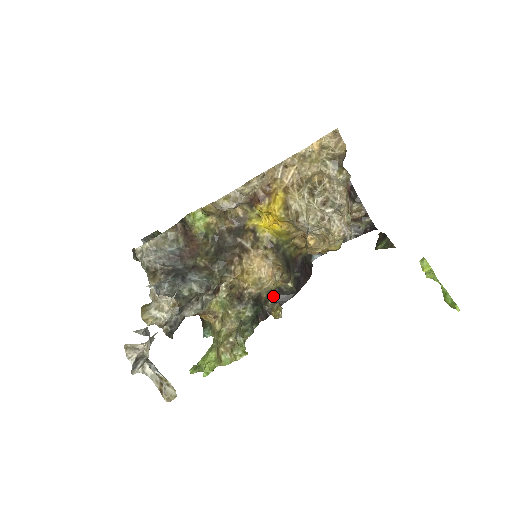
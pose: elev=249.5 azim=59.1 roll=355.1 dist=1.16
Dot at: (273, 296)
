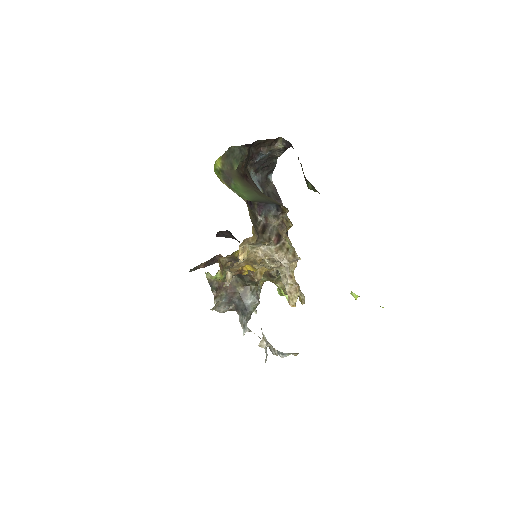
Dot at: occluded
